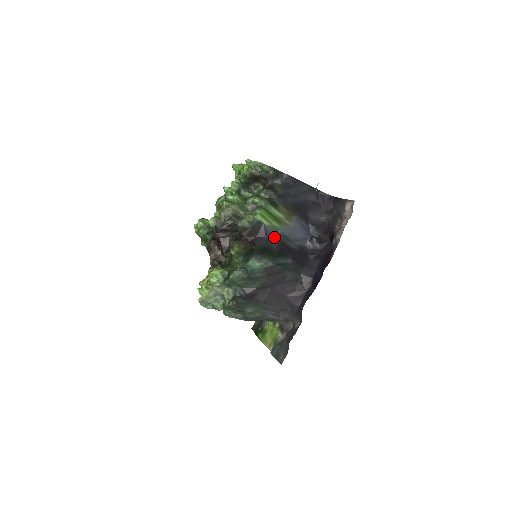
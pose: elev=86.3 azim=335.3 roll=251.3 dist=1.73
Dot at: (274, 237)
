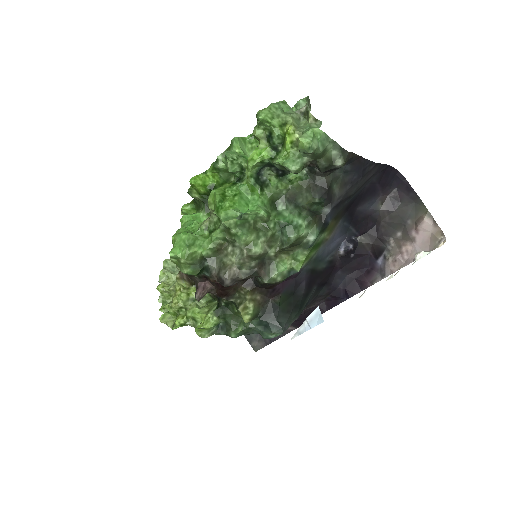
Dot at: (306, 271)
